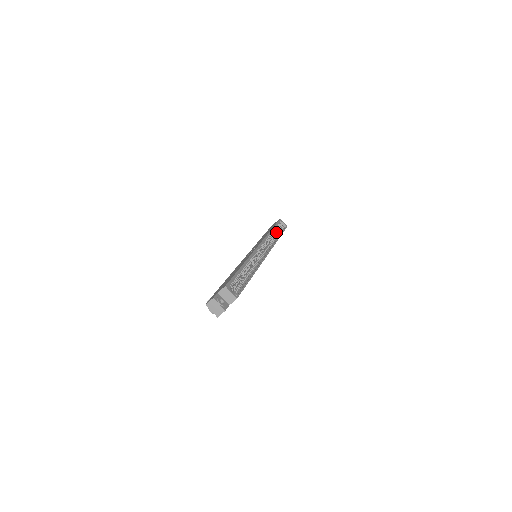
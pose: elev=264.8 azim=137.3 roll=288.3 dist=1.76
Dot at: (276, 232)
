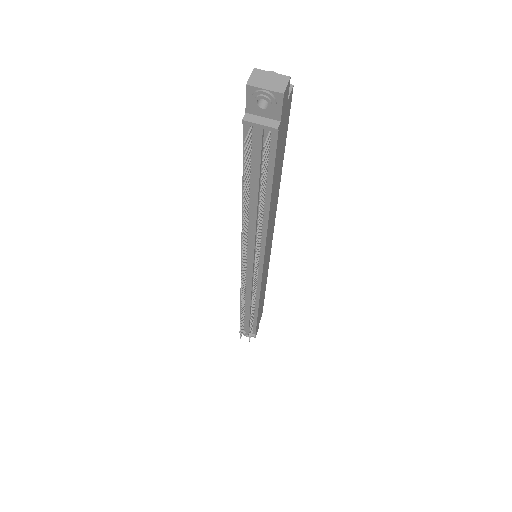
Dot at: occluded
